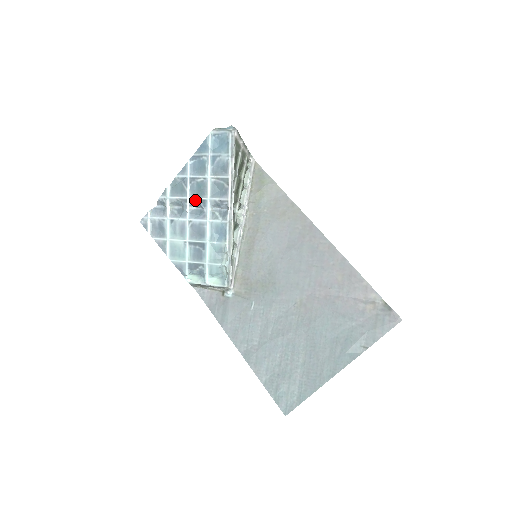
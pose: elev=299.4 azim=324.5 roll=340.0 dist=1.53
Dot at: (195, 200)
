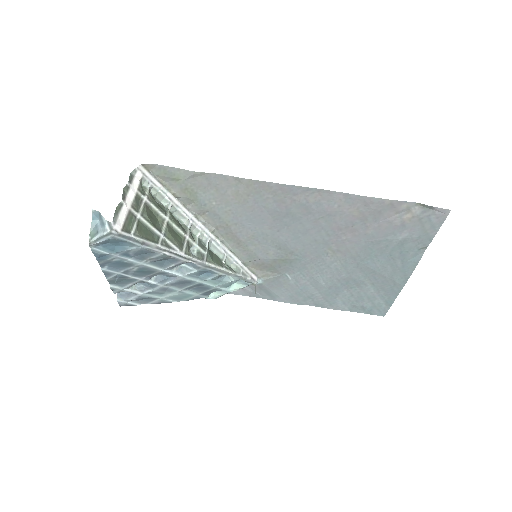
Dot at: (150, 276)
